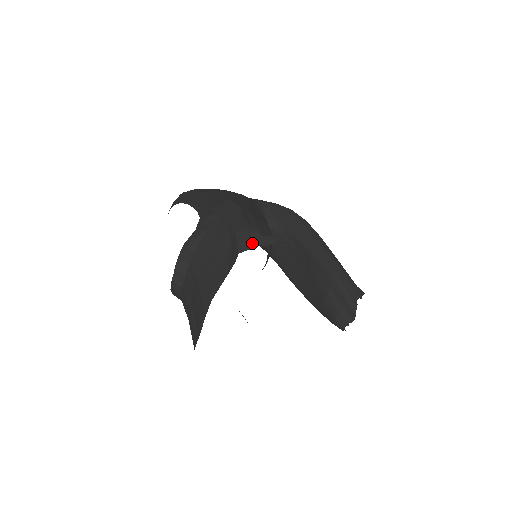
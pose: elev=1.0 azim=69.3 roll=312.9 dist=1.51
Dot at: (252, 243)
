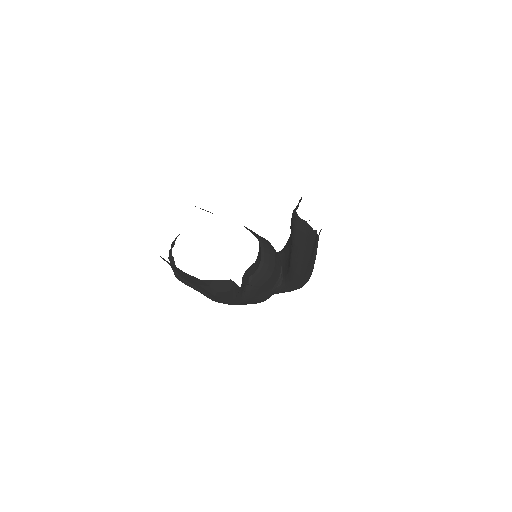
Dot at: occluded
